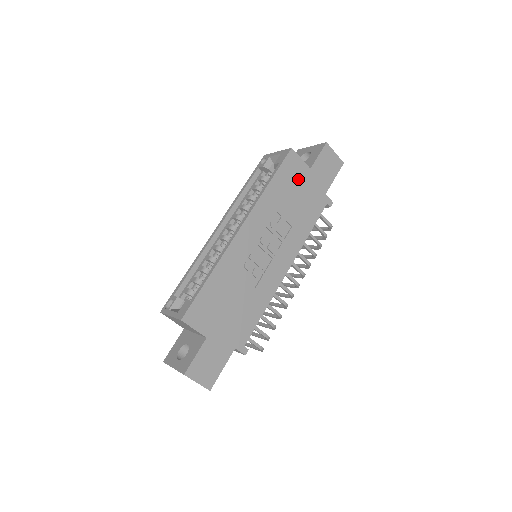
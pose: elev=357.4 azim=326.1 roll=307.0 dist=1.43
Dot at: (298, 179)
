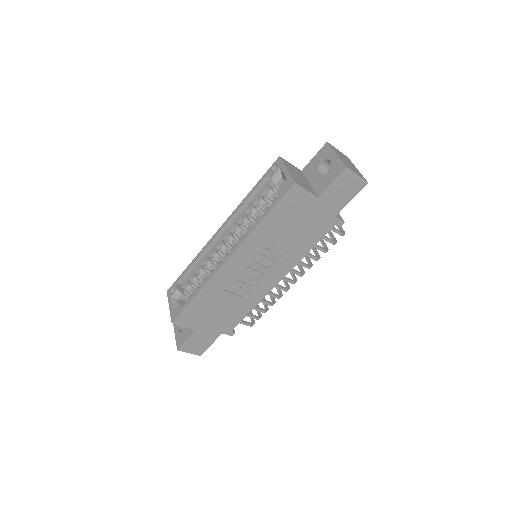
Dot at: (300, 210)
